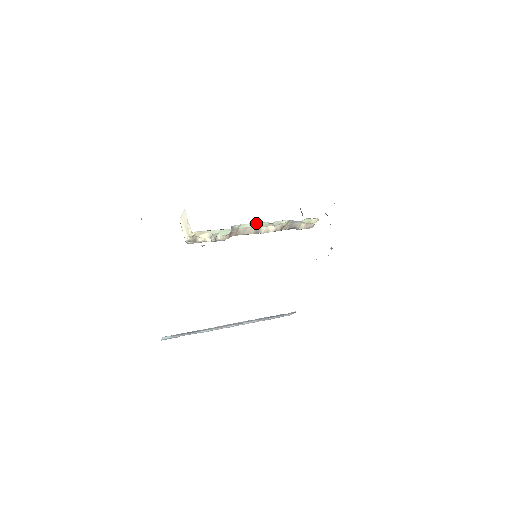
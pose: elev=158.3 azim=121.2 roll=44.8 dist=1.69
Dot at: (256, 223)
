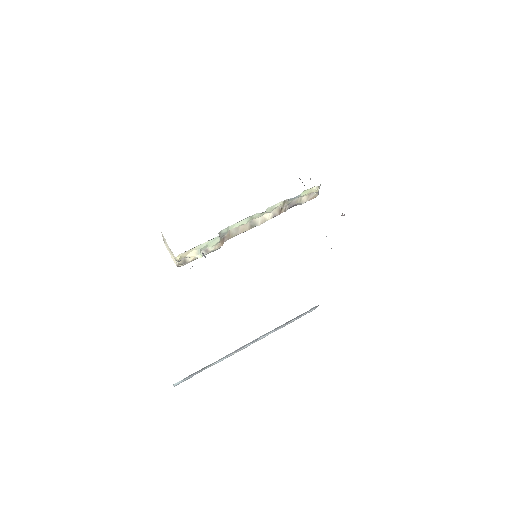
Dot at: (245, 219)
